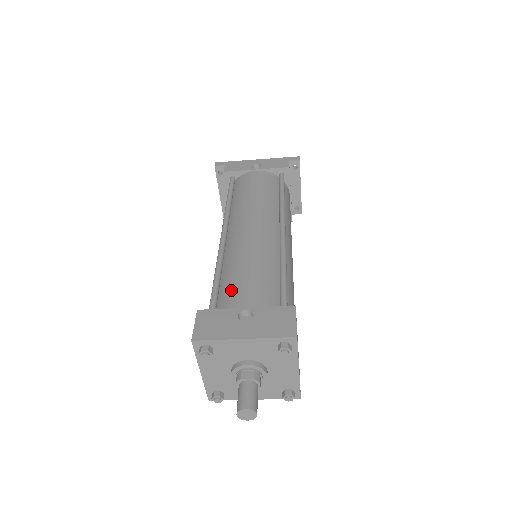
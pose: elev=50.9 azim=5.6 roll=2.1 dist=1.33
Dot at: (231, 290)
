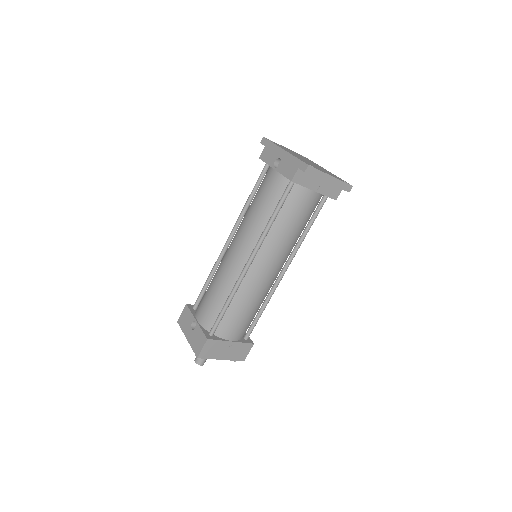
Dot at: (202, 300)
